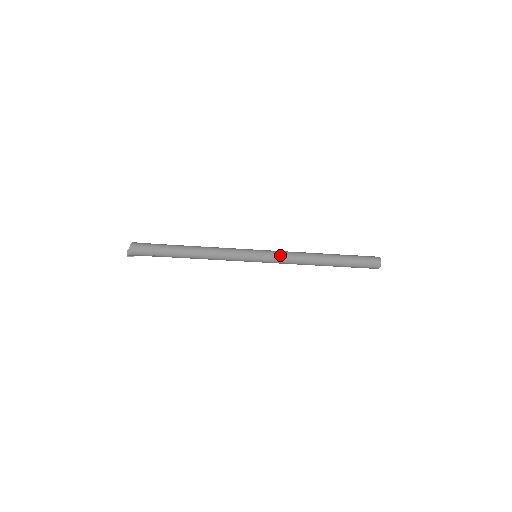
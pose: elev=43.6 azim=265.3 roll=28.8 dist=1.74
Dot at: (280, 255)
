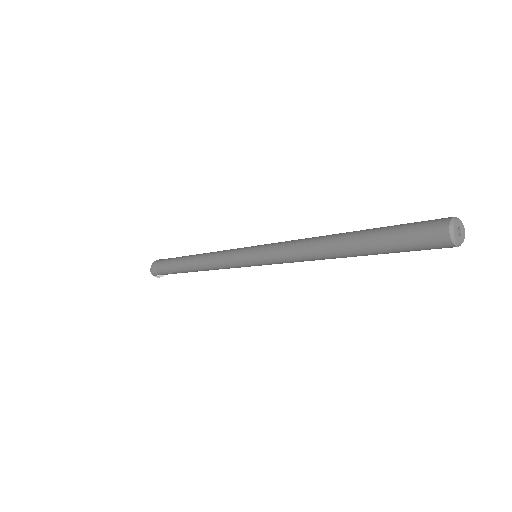
Dot at: (275, 248)
